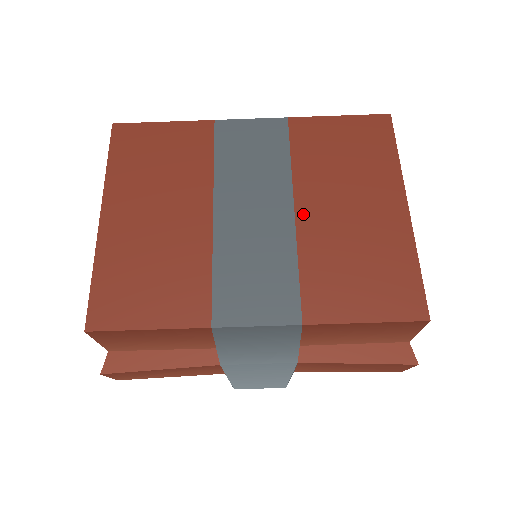
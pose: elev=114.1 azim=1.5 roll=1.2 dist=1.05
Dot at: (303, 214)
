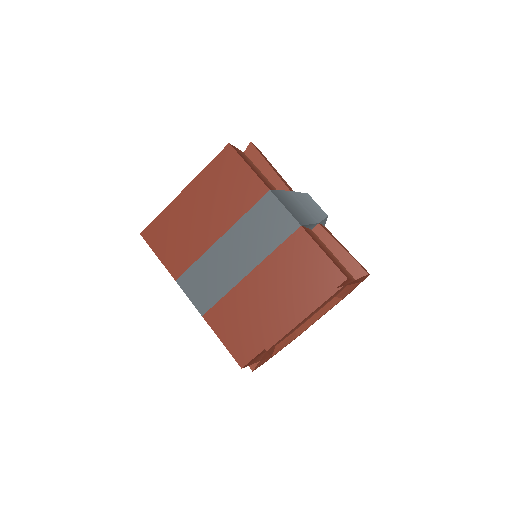
Dot at: (251, 278)
